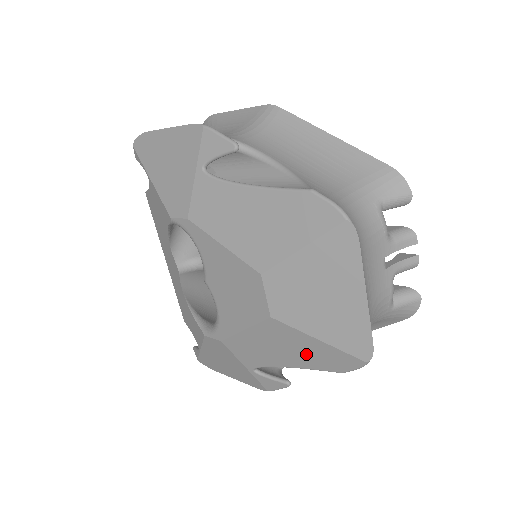
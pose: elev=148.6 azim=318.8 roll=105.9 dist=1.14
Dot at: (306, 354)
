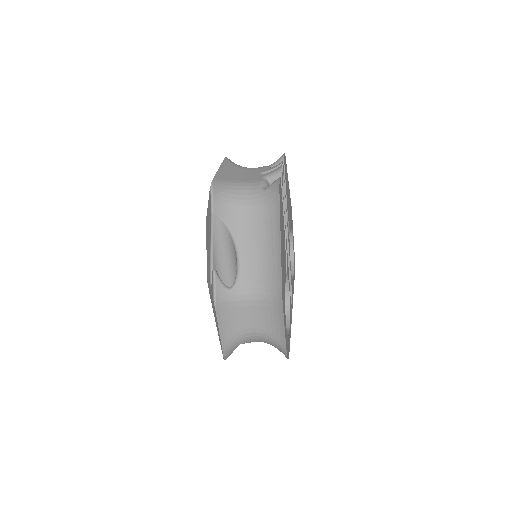
Dot at: (209, 225)
